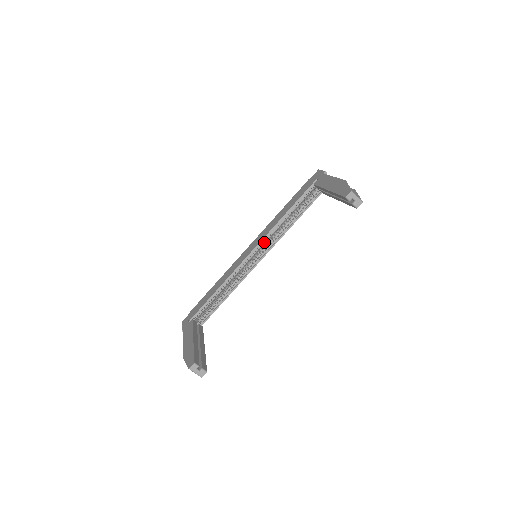
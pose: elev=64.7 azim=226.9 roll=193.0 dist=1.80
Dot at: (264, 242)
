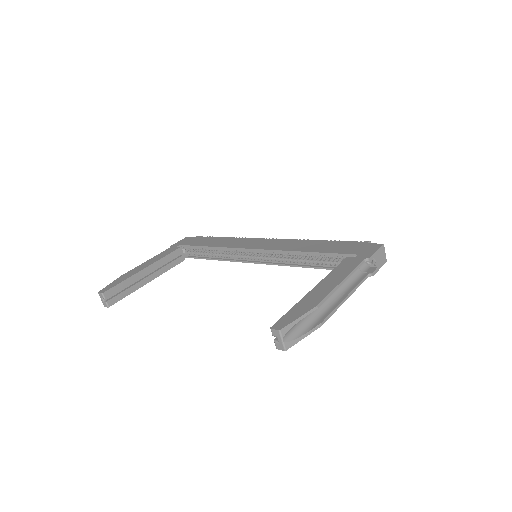
Dot at: (271, 253)
